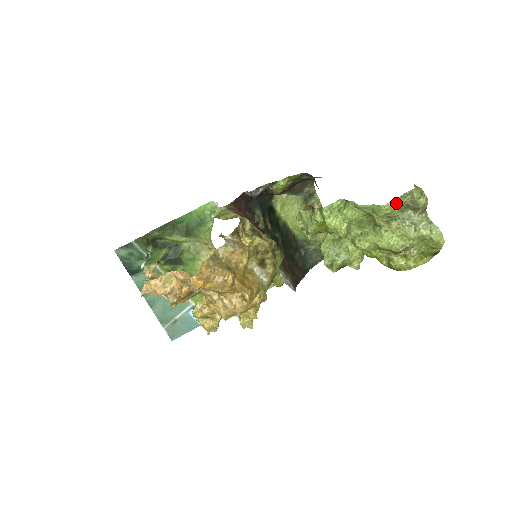
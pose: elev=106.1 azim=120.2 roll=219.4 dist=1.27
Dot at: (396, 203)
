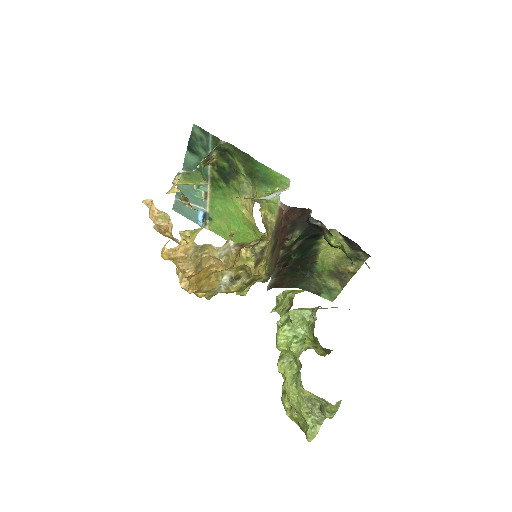
Dot at: (311, 395)
